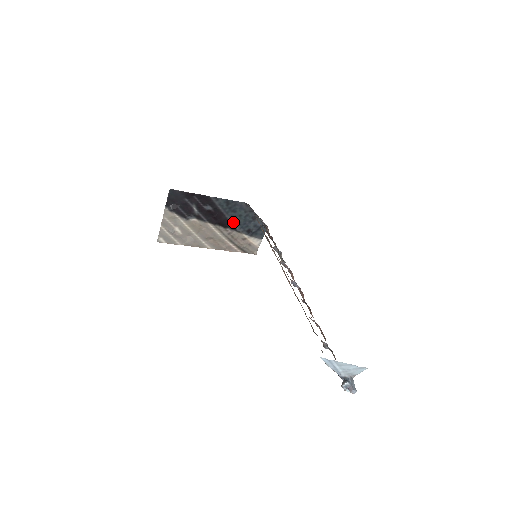
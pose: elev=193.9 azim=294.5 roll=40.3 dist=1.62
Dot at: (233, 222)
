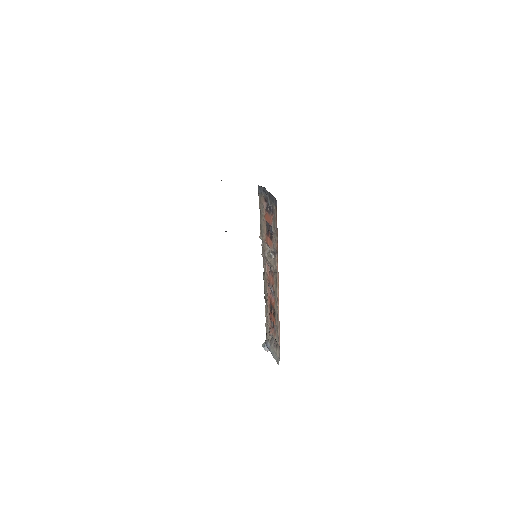
Dot at: occluded
